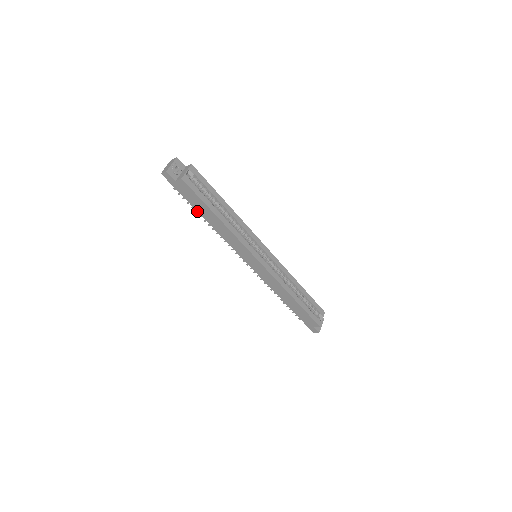
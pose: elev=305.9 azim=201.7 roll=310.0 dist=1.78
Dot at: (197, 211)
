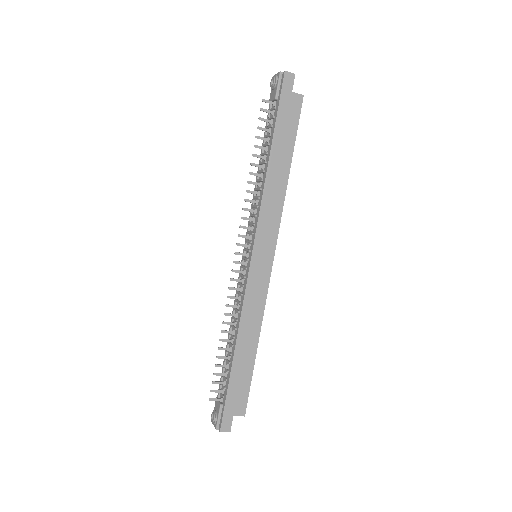
Dot at: (272, 142)
